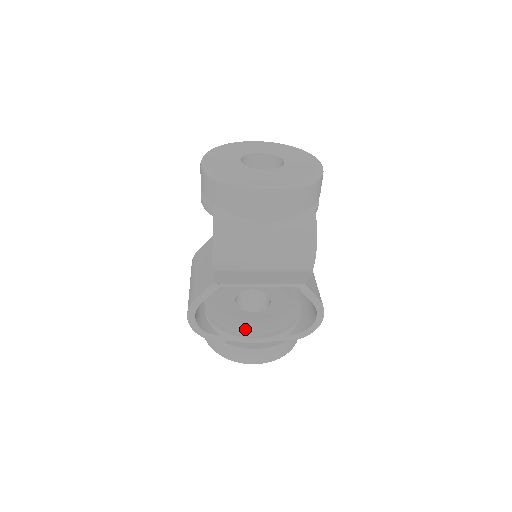
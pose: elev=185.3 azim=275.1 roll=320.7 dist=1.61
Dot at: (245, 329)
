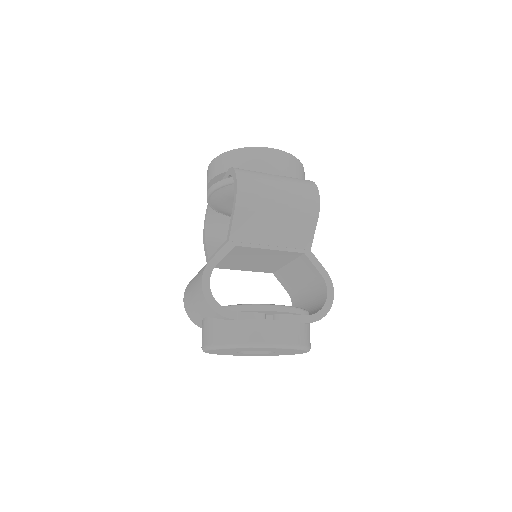
Dot at: occluded
